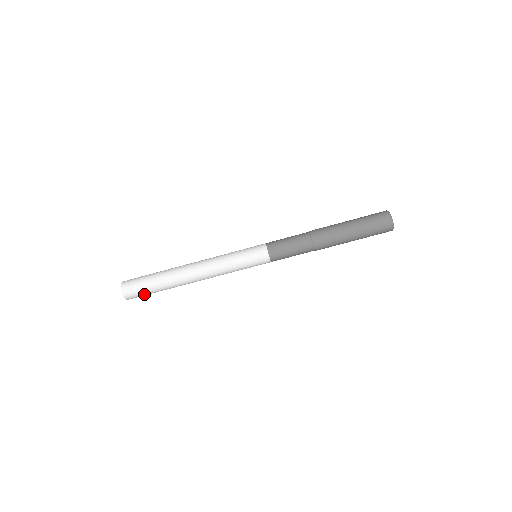
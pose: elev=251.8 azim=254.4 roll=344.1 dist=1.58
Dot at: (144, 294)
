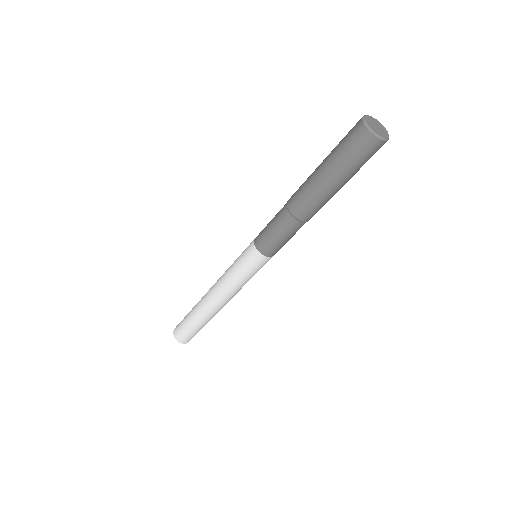
Dot at: occluded
